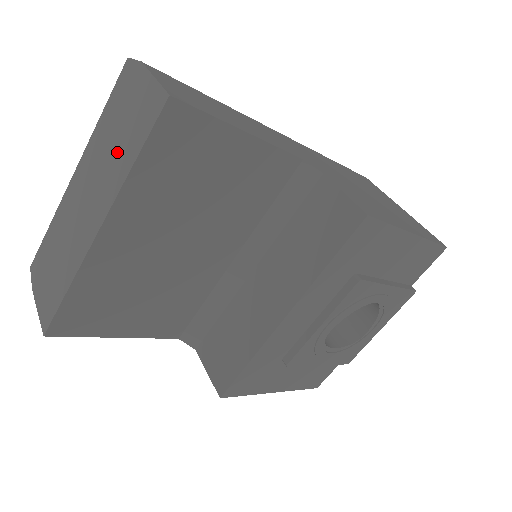
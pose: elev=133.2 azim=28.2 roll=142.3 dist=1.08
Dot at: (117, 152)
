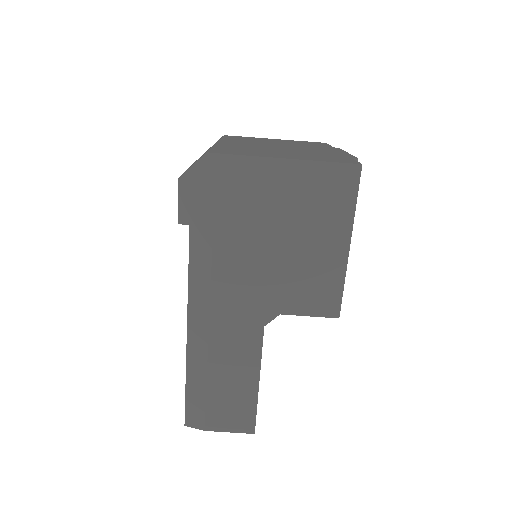
Dot at: occluded
